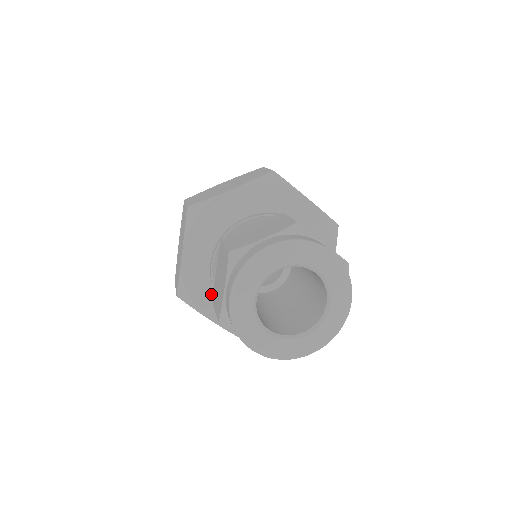
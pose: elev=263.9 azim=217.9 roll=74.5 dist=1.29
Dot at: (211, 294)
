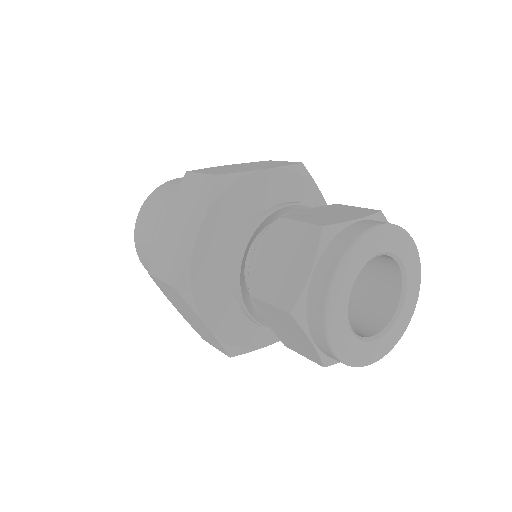
Dot at: (256, 327)
